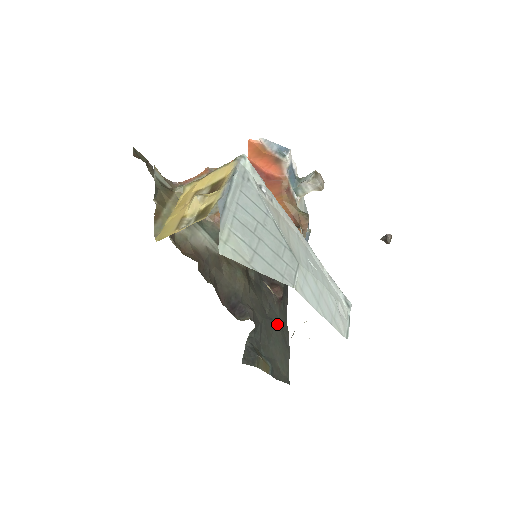
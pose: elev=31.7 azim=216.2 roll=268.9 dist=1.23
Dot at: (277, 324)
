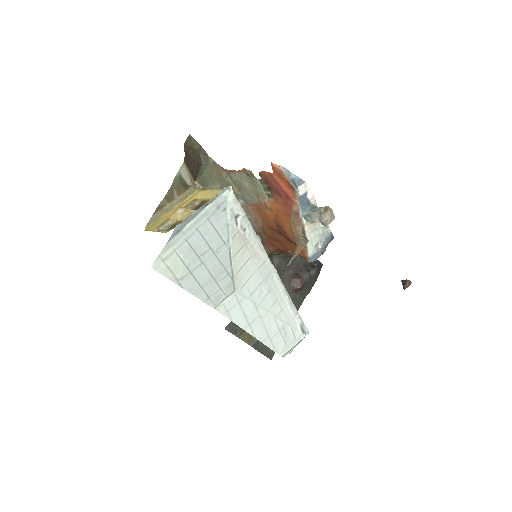
Dot at: occluded
